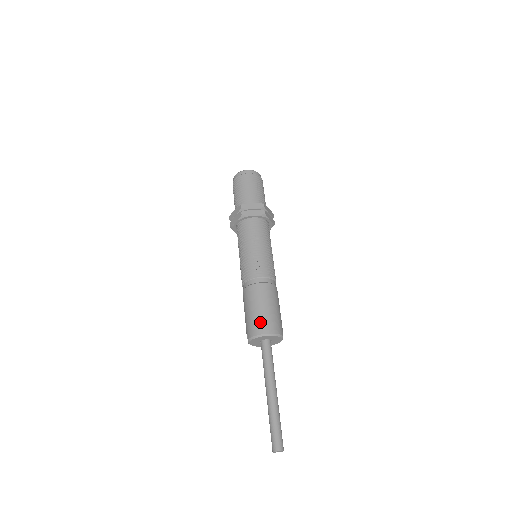
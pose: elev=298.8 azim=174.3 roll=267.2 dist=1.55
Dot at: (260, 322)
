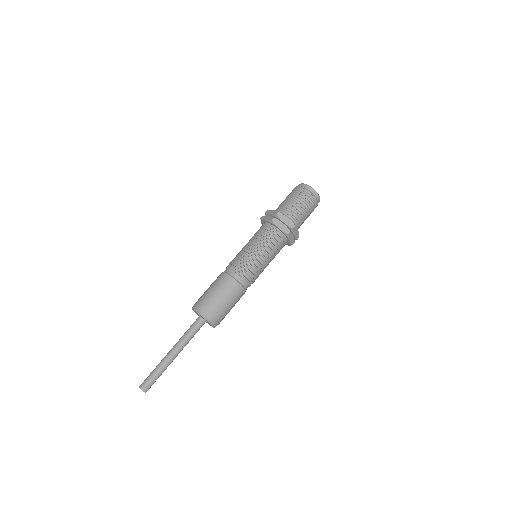
Dot at: (208, 305)
